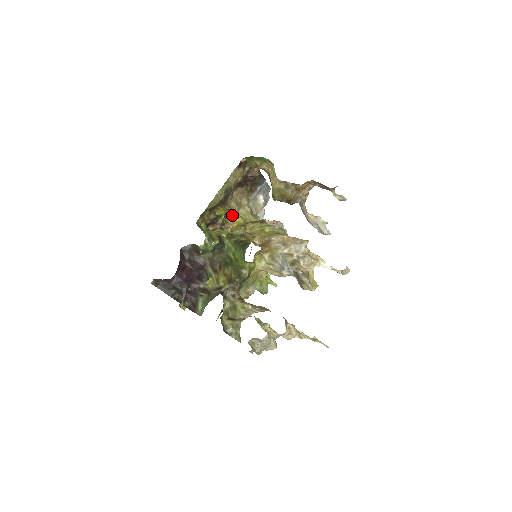
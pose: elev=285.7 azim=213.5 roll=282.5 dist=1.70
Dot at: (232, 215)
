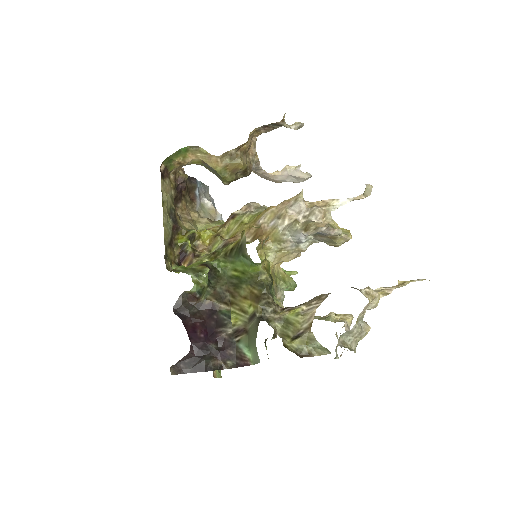
Dot at: (196, 234)
